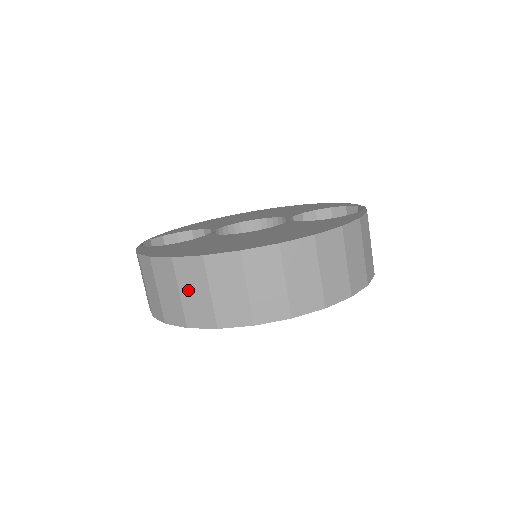
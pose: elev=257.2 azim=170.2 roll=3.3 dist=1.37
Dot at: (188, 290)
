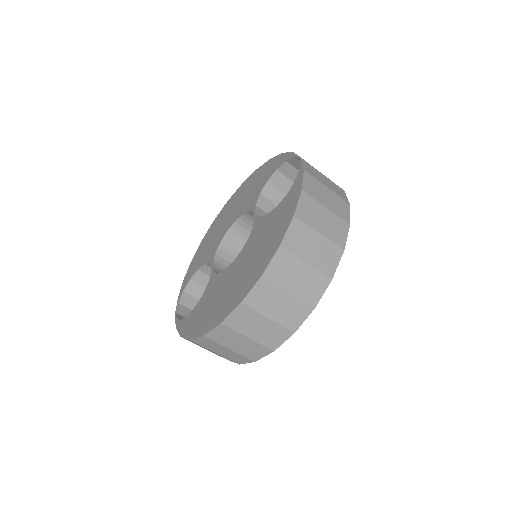
Dot at: (233, 345)
